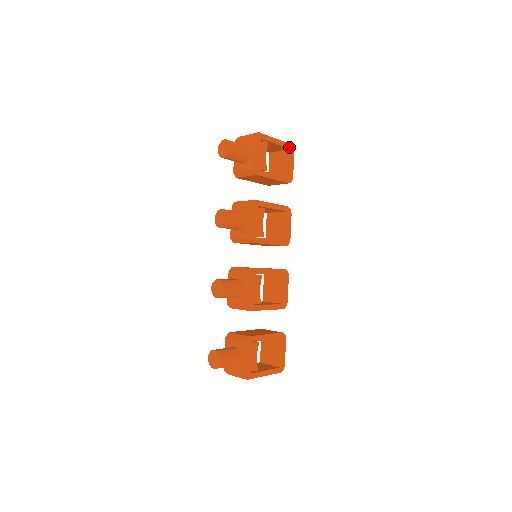
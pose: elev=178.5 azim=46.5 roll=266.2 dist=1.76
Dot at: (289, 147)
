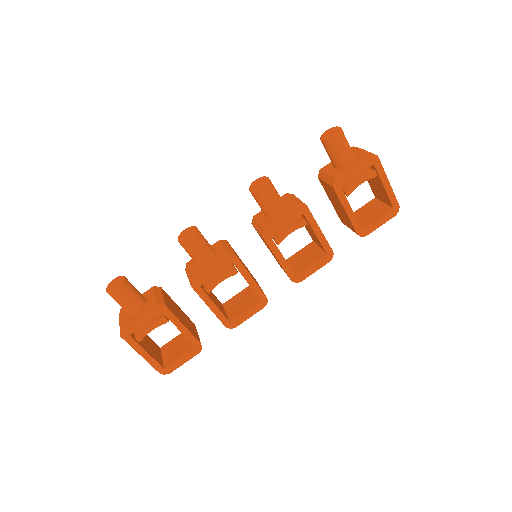
Dot at: (395, 206)
